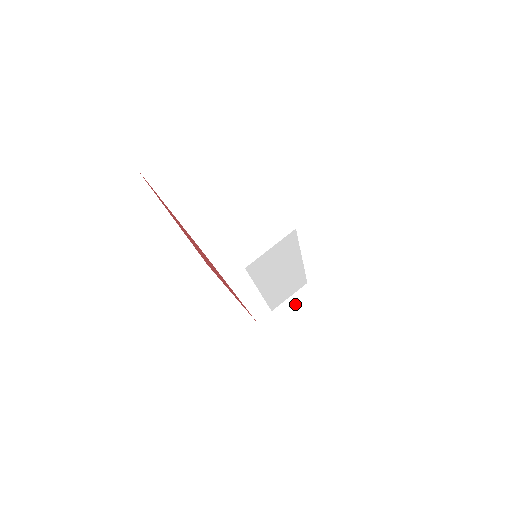
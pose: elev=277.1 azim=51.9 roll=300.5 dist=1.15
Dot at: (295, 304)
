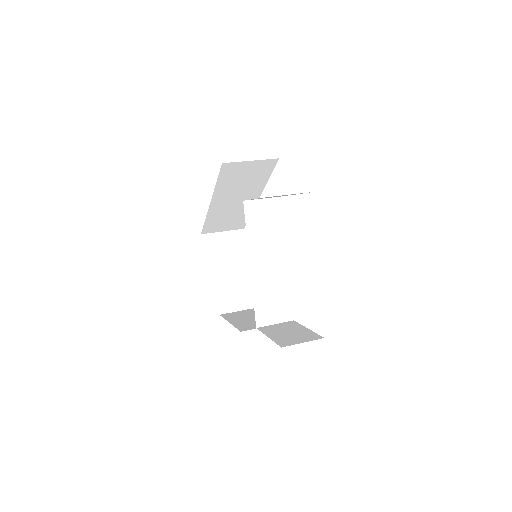
Dot at: (278, 326)
